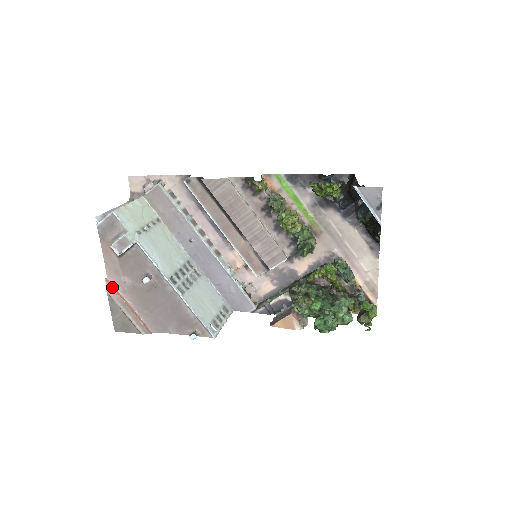
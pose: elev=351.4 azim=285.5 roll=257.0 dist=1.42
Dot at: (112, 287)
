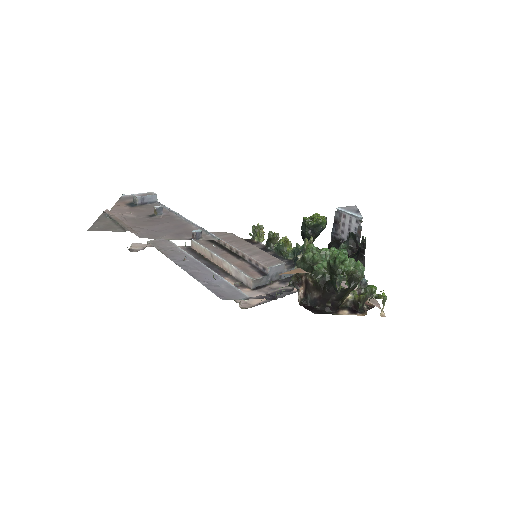
Dot at: (111, 213)
